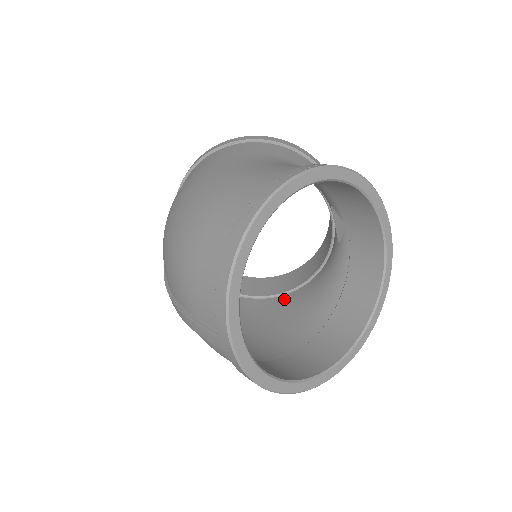
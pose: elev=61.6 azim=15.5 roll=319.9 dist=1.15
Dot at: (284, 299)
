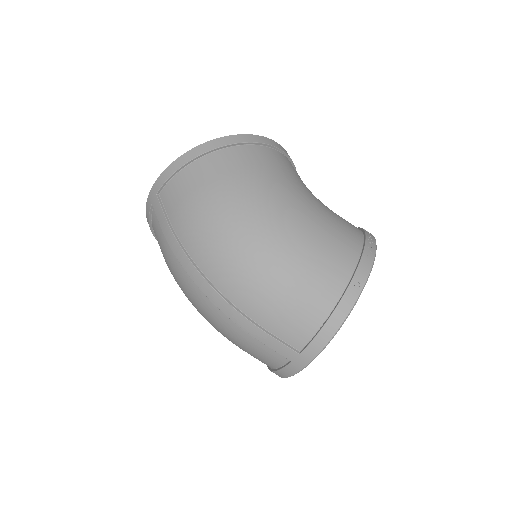
Dot at: occluded
